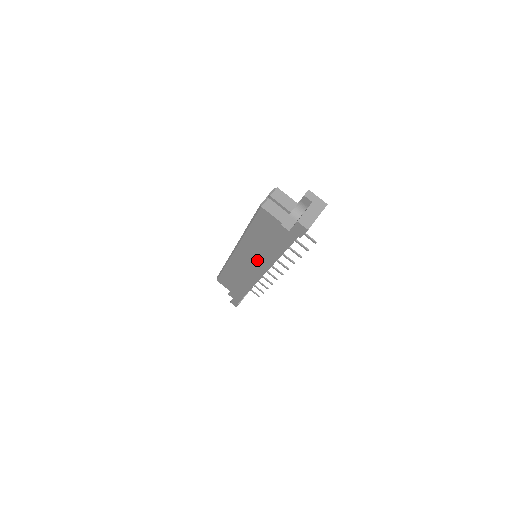
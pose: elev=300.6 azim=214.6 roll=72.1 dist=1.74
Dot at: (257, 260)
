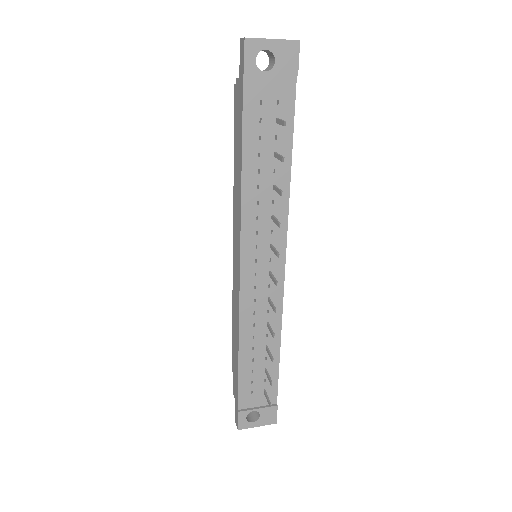
Dot at: (235, 220)
